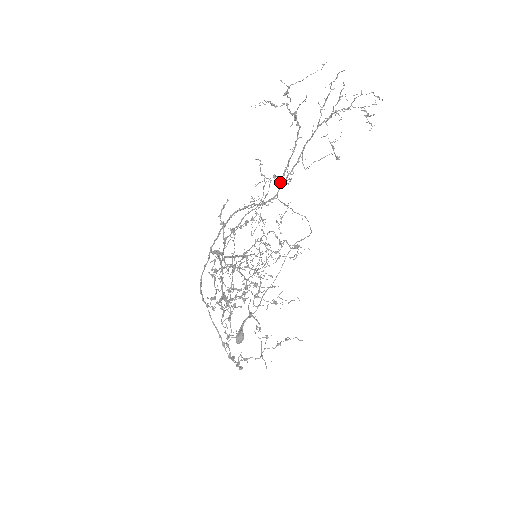
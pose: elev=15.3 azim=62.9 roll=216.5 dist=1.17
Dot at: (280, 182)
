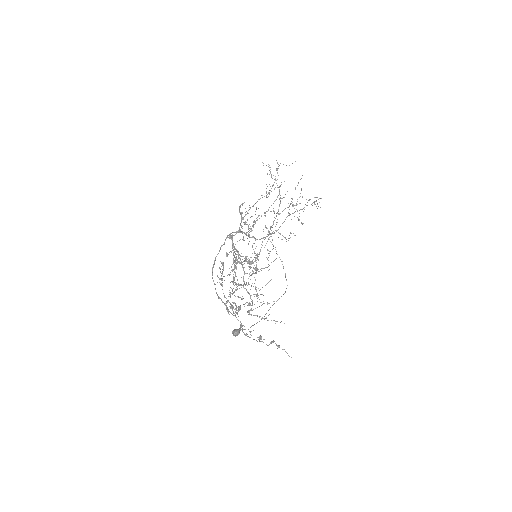
Dot at: occluded
